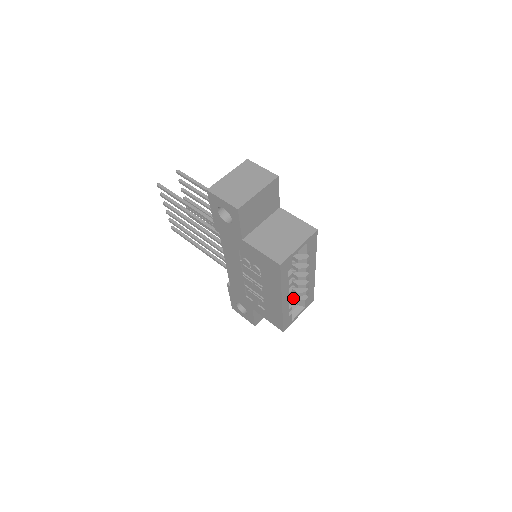
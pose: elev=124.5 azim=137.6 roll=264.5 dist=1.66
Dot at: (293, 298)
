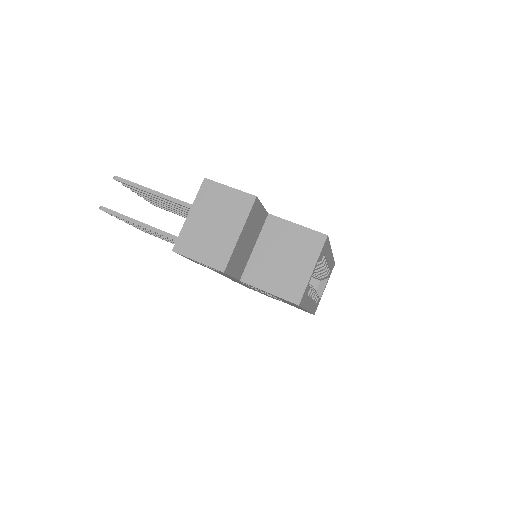
Dot at: (313, 277)
